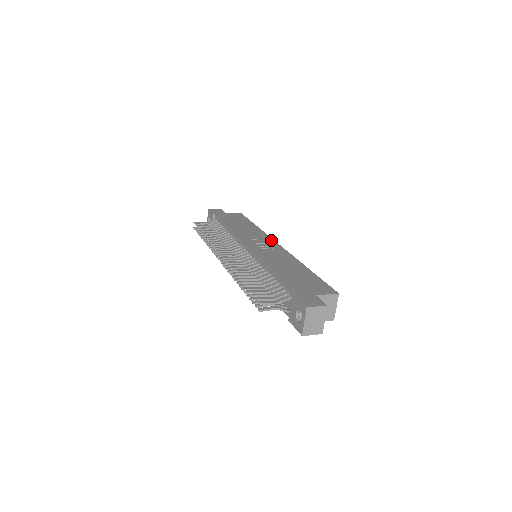
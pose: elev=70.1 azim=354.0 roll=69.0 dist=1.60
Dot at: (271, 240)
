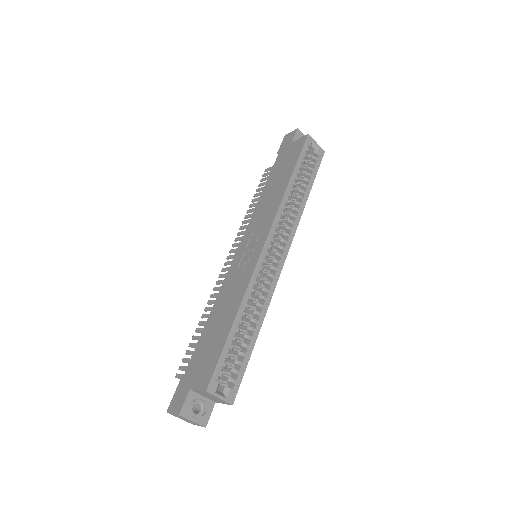
Dot at: (267, 230)
